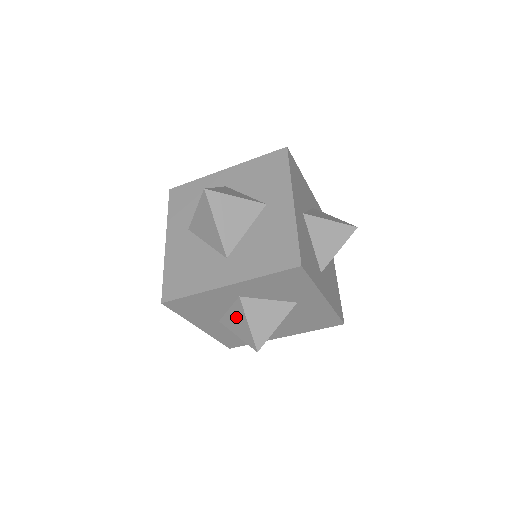
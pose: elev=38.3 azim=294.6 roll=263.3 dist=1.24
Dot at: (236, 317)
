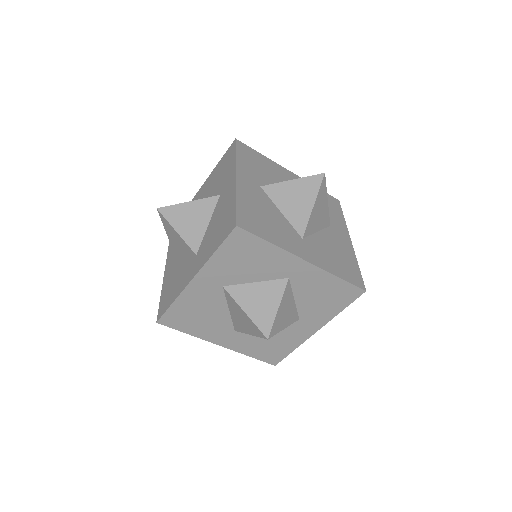
Dot at: (263, 294)
